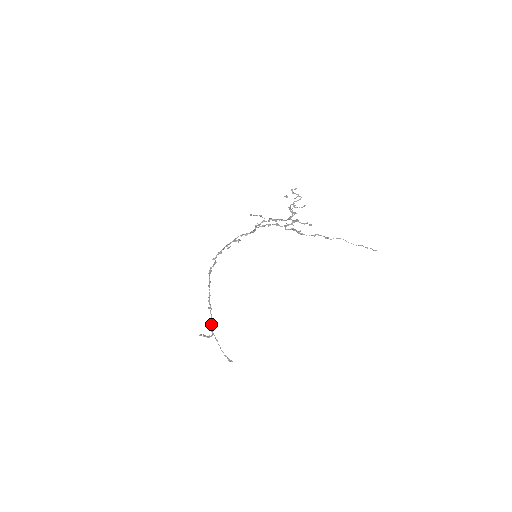
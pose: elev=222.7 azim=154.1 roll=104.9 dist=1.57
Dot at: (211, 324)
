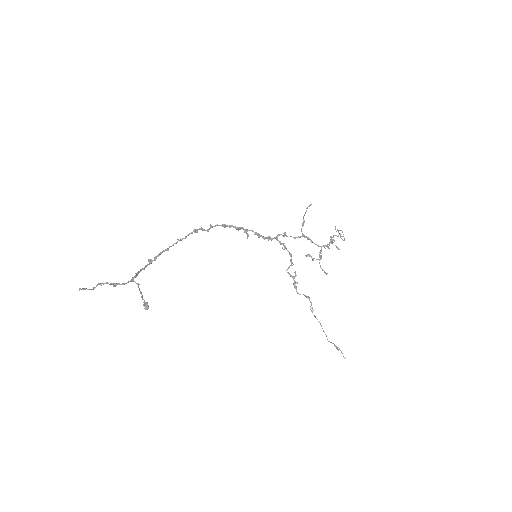
Dot at: (139, 272)
